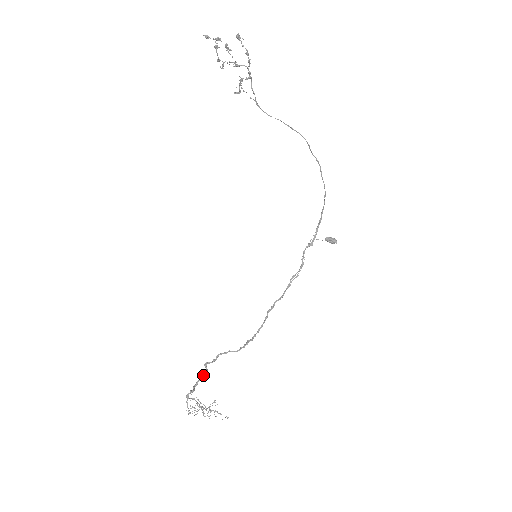
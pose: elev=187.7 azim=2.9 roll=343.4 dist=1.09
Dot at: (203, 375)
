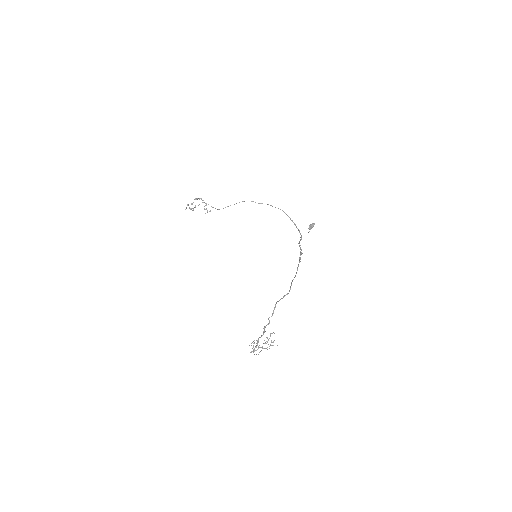
Dot at: (262, 335)
